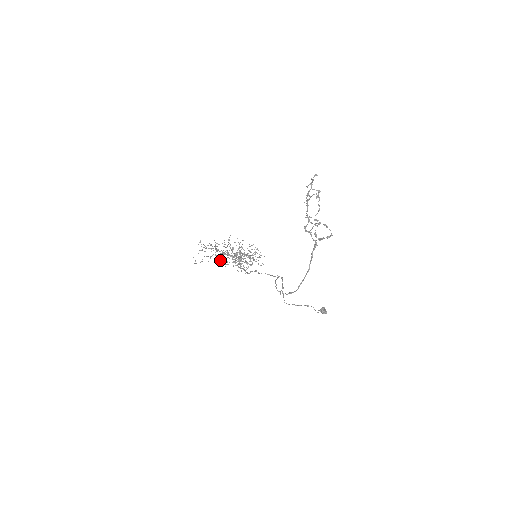
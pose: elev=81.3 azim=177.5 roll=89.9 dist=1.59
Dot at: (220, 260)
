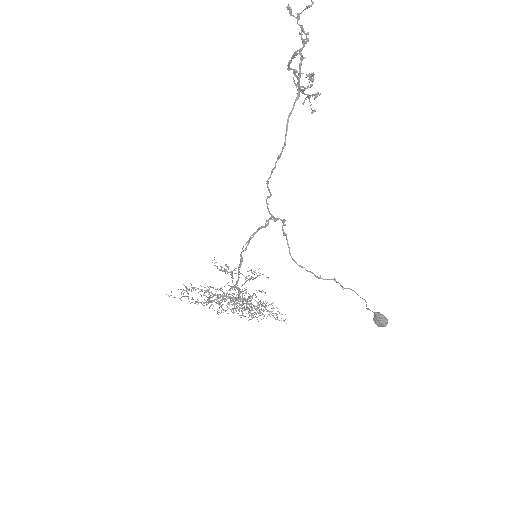
Dot at: (209, 297)
